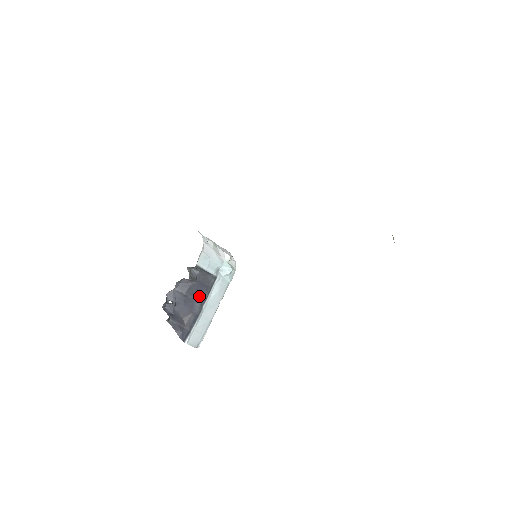
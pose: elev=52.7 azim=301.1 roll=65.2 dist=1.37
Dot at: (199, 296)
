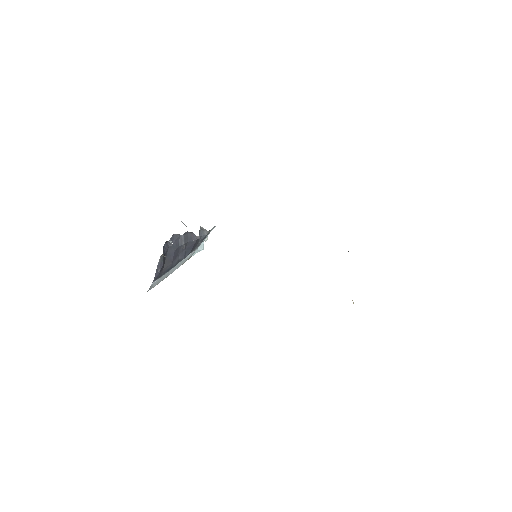
Dot at: (184, 253)
